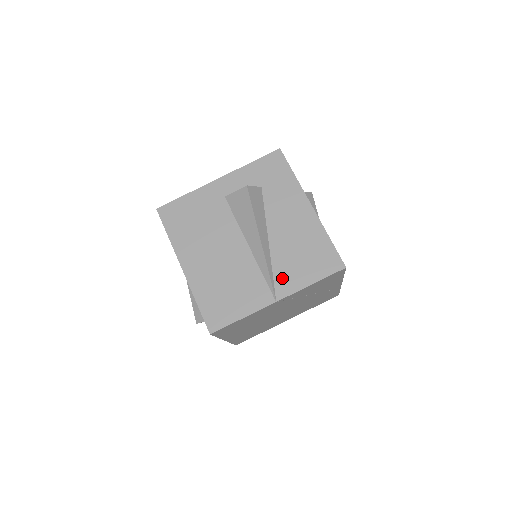
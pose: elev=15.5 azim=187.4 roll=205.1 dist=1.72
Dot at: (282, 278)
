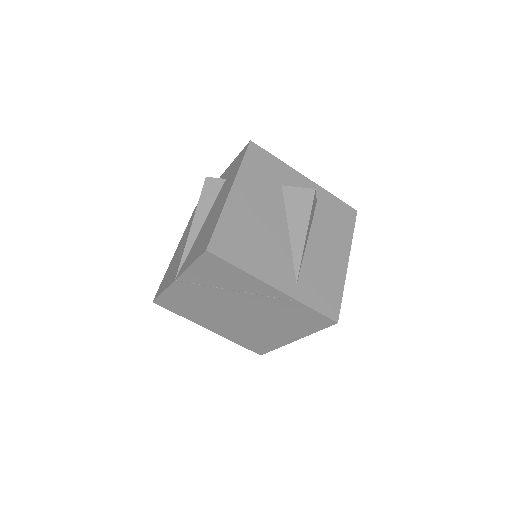
Dot at: (187, 259)
